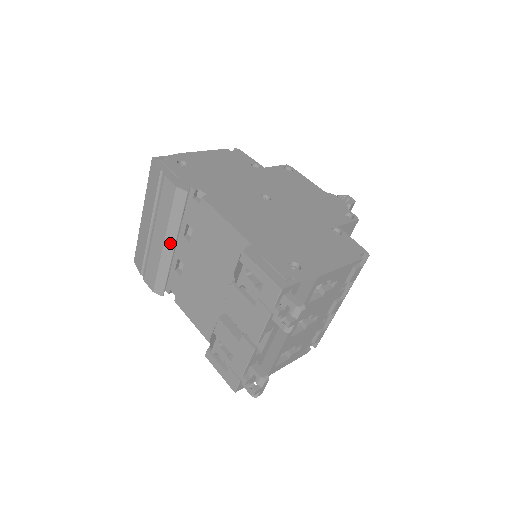
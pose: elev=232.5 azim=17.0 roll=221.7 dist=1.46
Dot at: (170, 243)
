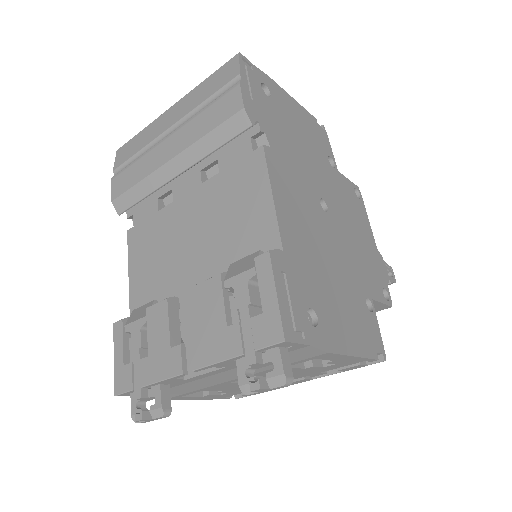
Dot at: (178, 165)
